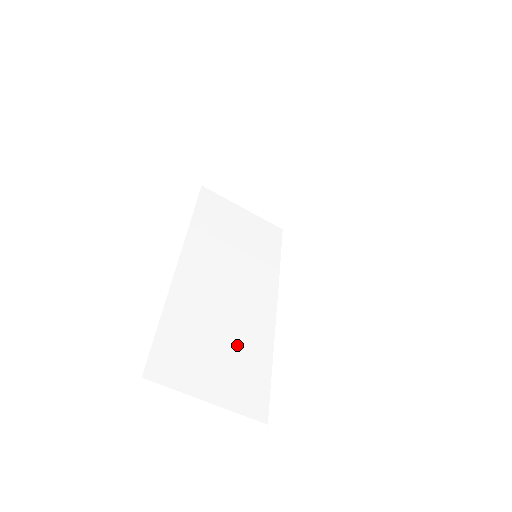
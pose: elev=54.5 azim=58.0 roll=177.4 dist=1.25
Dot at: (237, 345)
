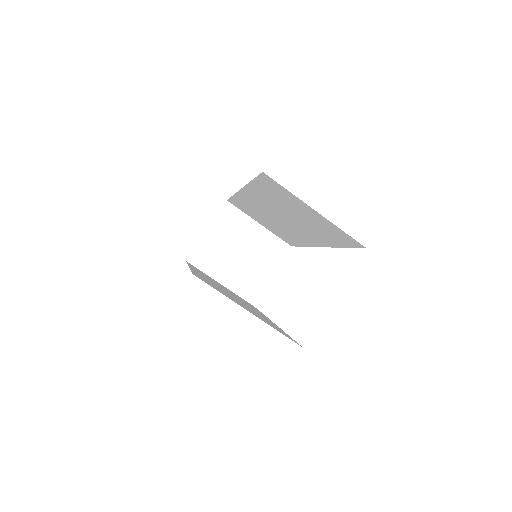
Dot at: (253, 311)
